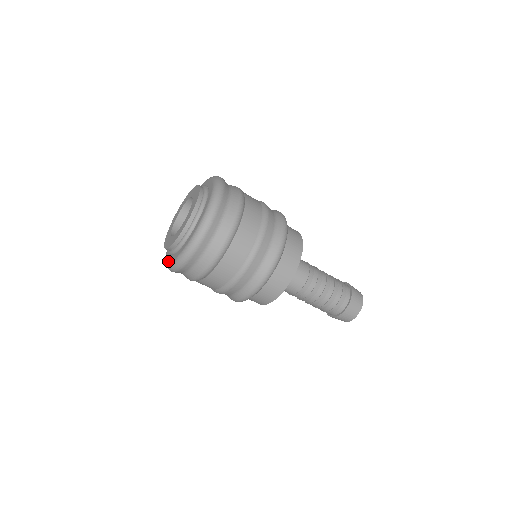
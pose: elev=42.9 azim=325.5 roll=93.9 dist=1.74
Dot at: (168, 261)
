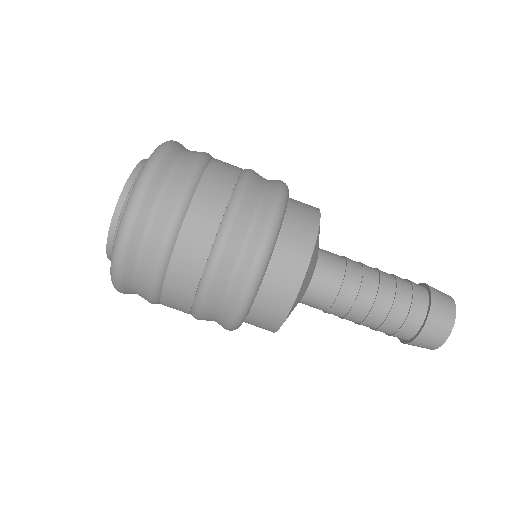
Dot at: occluded
